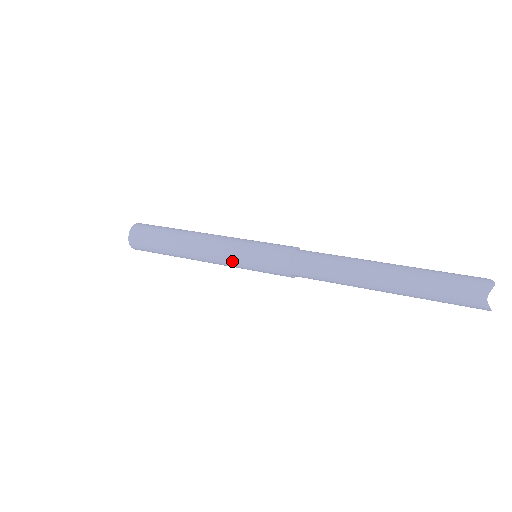
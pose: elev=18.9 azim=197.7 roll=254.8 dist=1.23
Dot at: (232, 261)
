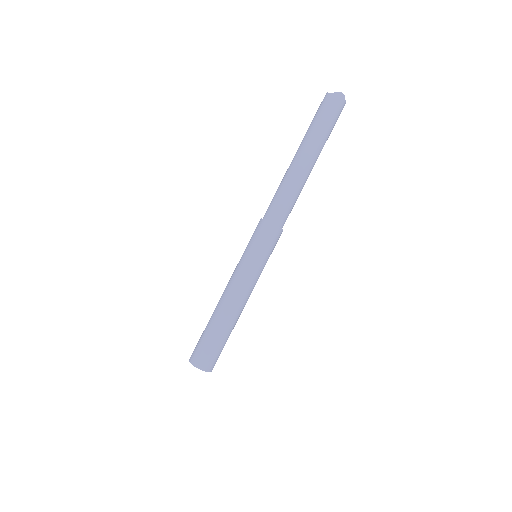
Dot at: (244, 269)
